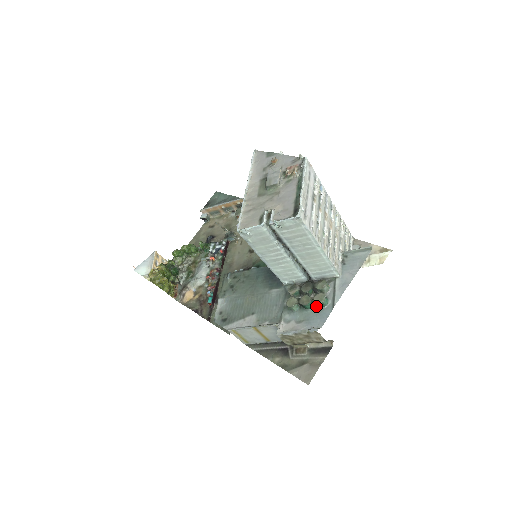
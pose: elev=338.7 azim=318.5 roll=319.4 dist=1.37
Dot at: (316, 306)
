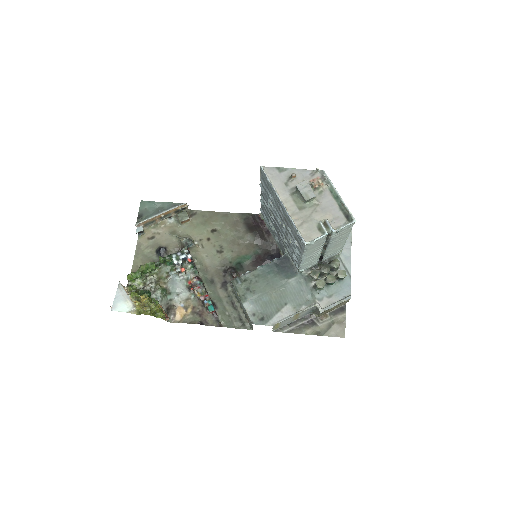
Dot at: (337, 280)
